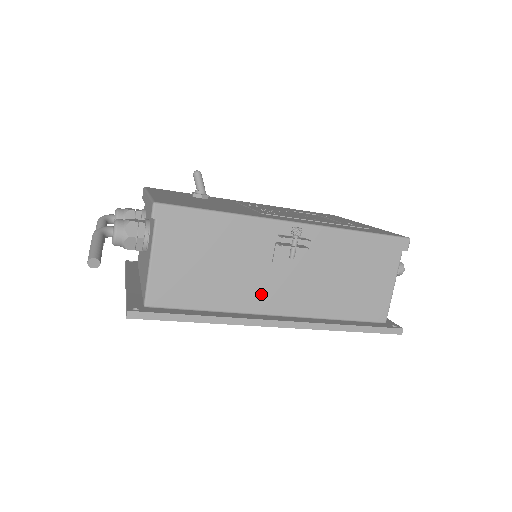
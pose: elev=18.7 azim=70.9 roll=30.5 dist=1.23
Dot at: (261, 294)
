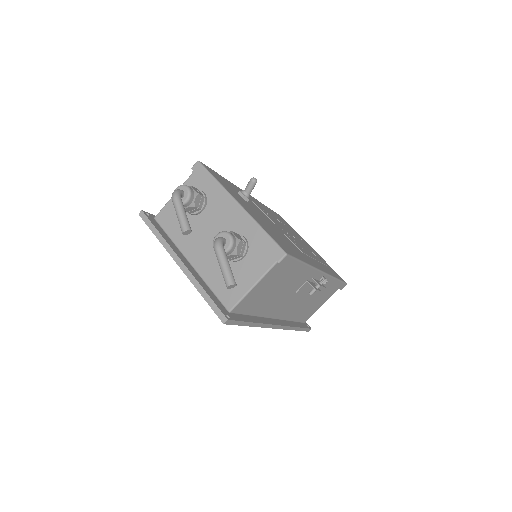
Dot at: (279, 307)
